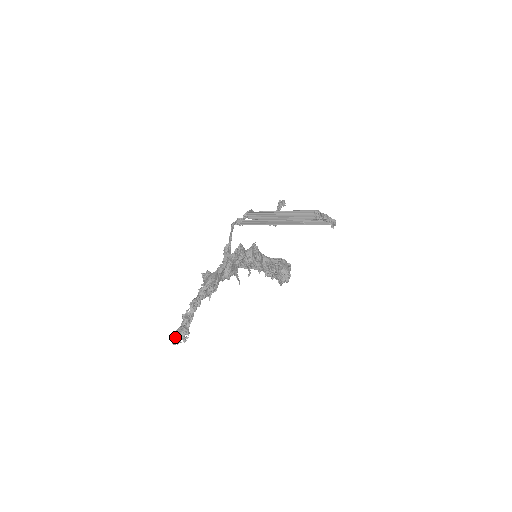
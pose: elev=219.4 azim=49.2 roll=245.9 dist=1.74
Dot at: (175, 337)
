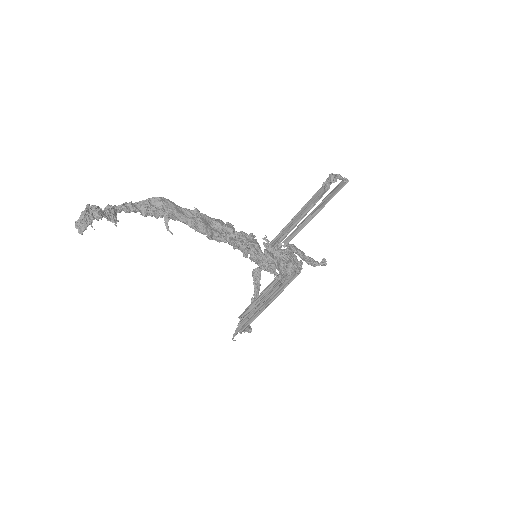
Dot at: (82, 212)
